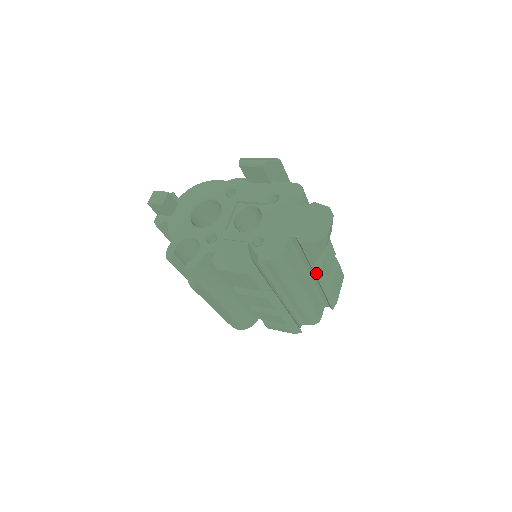
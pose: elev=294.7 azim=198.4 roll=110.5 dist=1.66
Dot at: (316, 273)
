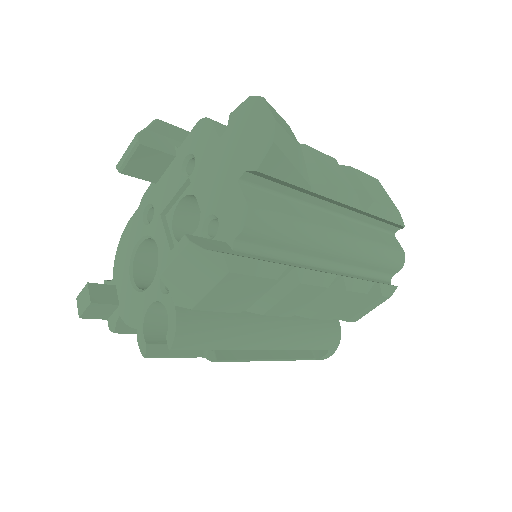
Dot at: (328, 196)
